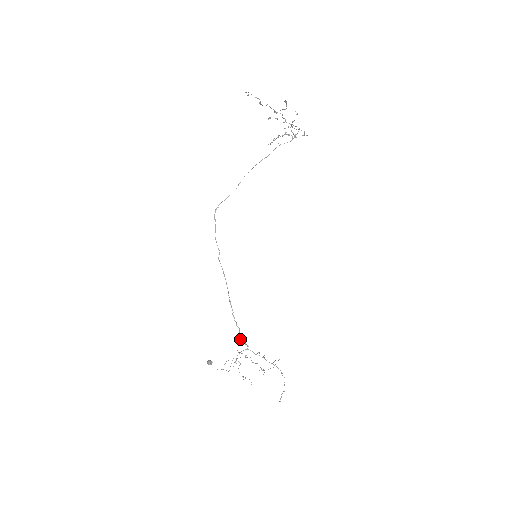
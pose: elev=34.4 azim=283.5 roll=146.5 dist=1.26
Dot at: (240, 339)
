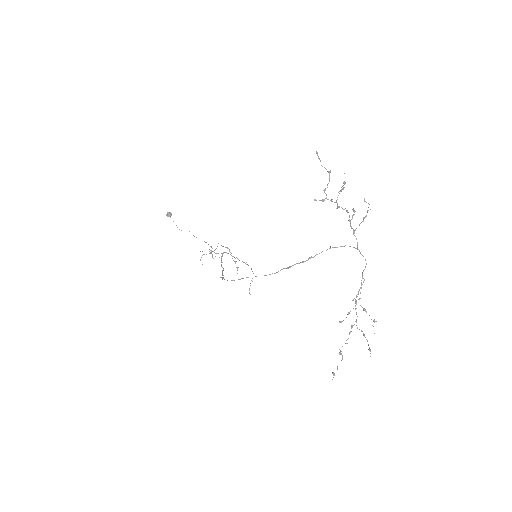
Dot at: occluded
